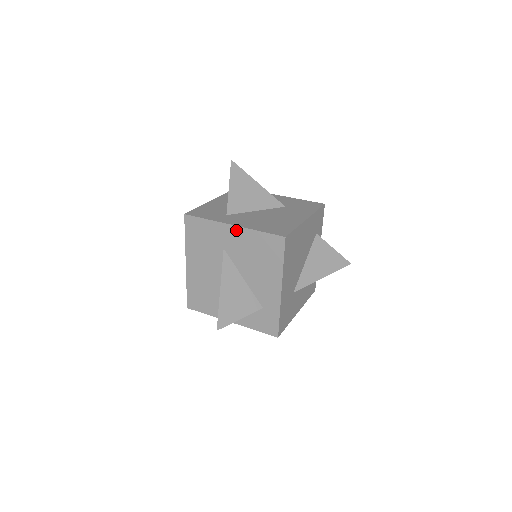
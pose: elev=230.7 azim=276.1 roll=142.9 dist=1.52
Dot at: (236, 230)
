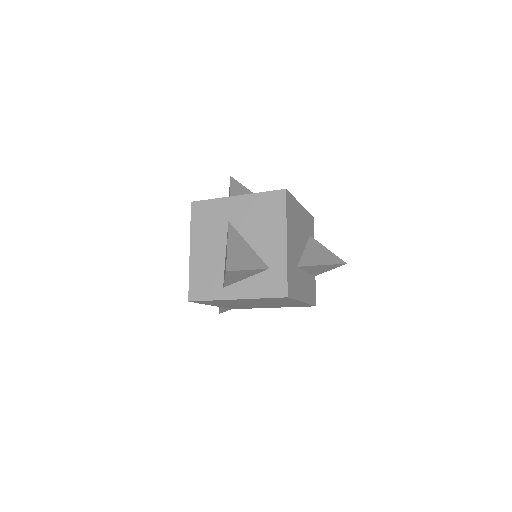
Dot at: (240, 199)
